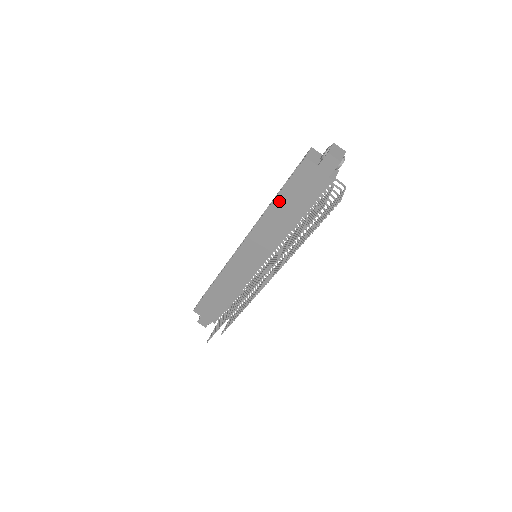
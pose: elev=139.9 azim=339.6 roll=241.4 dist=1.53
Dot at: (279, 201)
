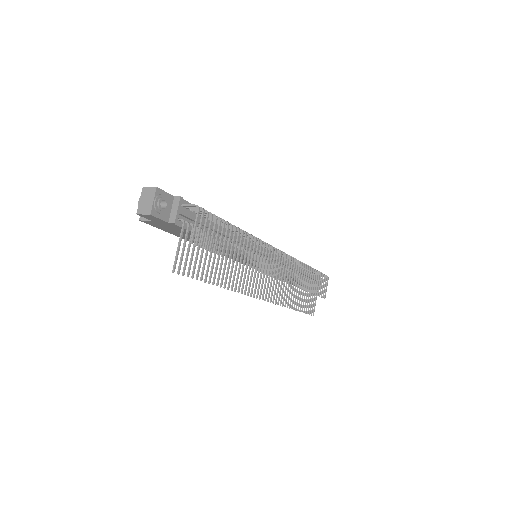
Dot at: occluded
